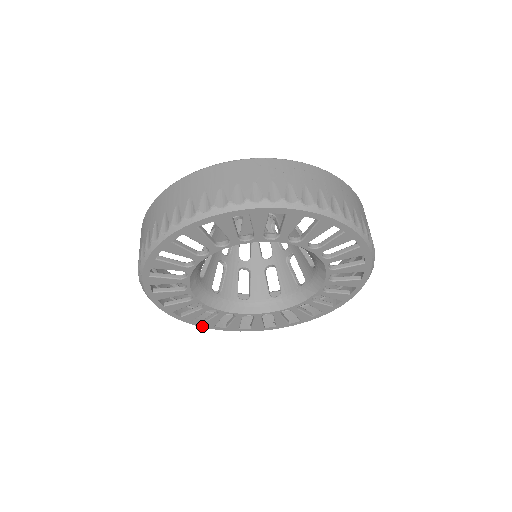
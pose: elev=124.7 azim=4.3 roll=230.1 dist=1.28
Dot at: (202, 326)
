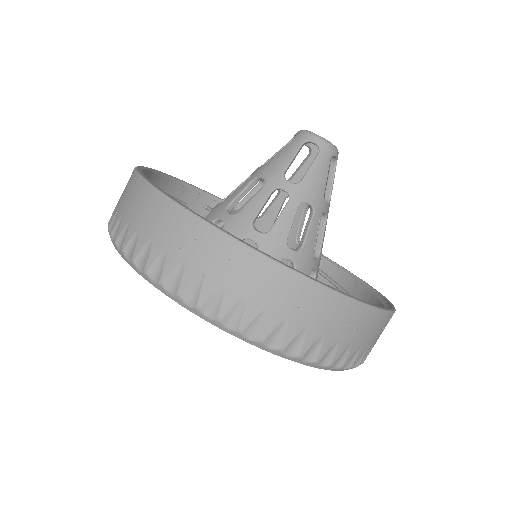
Dot at: occluded
